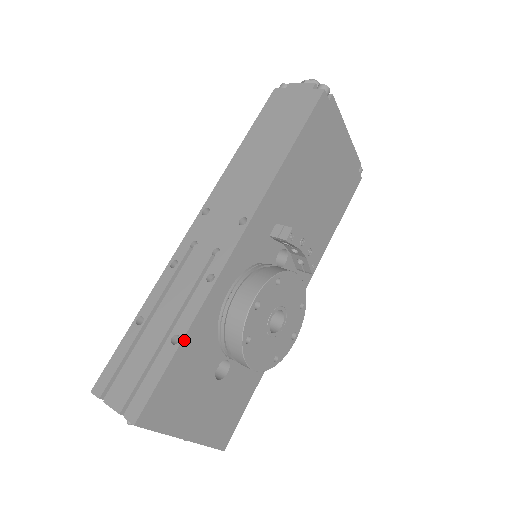
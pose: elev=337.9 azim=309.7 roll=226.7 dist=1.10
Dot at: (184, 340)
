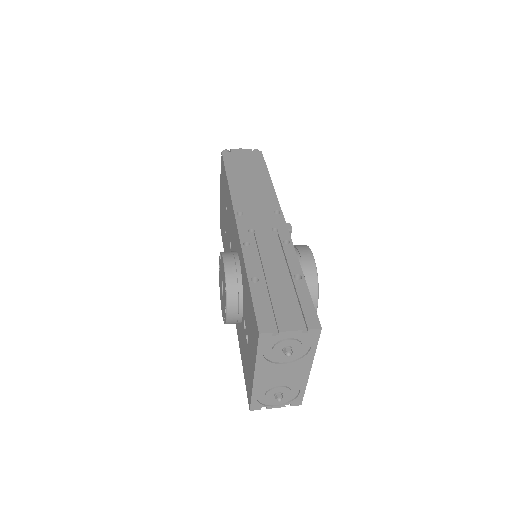
Dot at: (303, 276)
